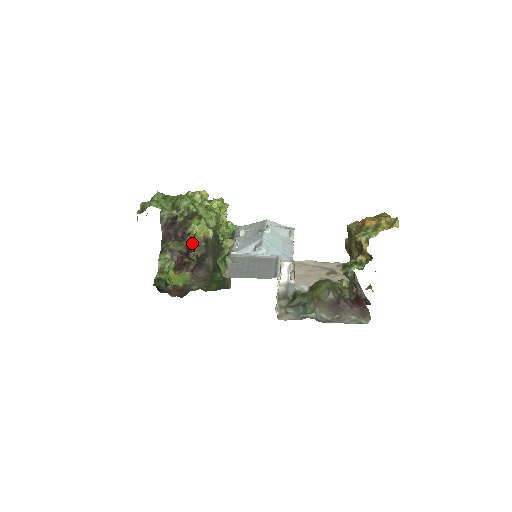
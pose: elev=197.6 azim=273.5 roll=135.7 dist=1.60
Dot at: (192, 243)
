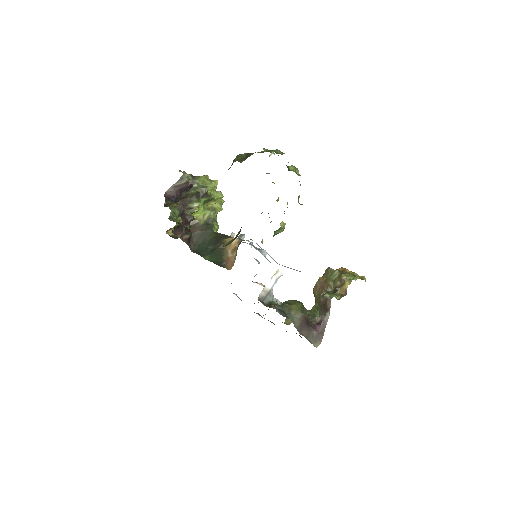
Dot at: occluded
